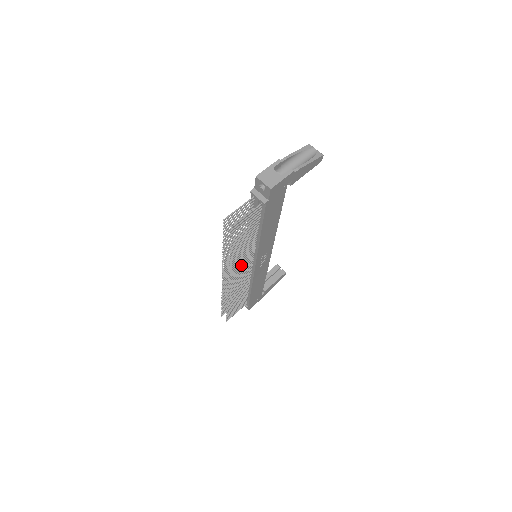
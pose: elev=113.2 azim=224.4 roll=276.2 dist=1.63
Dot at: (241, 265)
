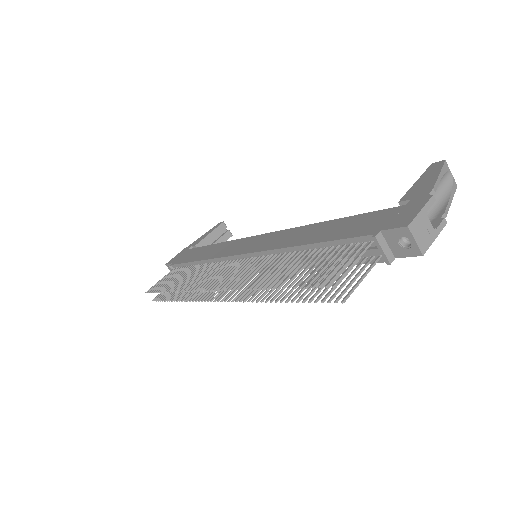
Dot at: occluded
